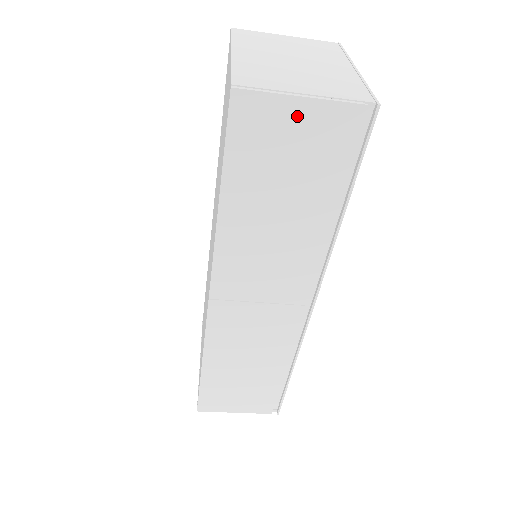
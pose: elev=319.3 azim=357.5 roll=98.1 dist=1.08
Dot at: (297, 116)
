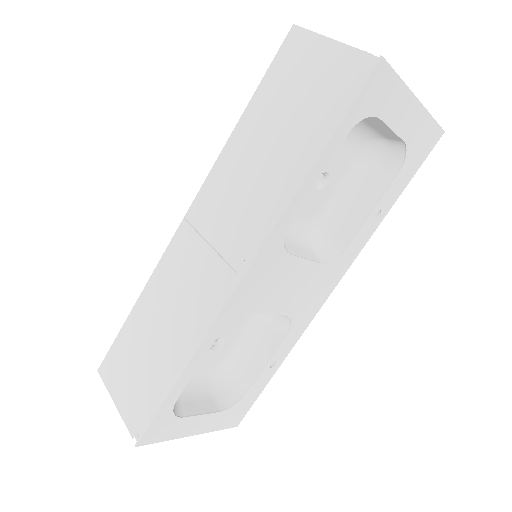
Dot at: (321, 54)
